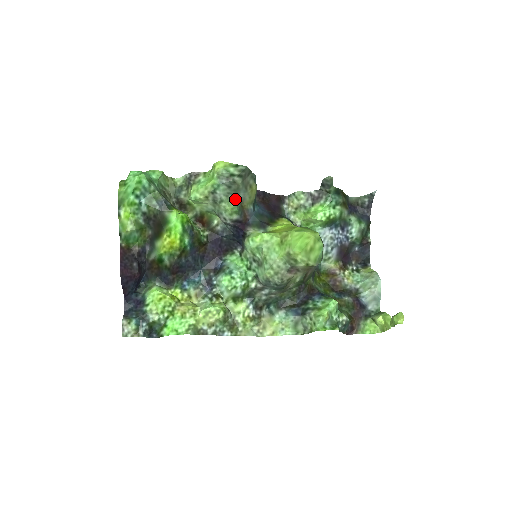
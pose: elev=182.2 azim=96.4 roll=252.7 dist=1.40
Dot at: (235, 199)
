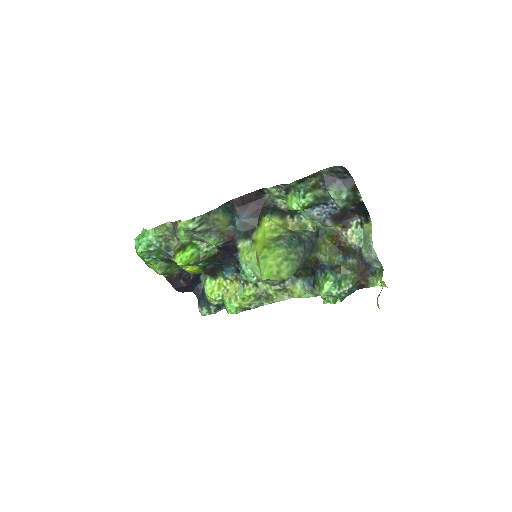
Dot at: (211, 235)
